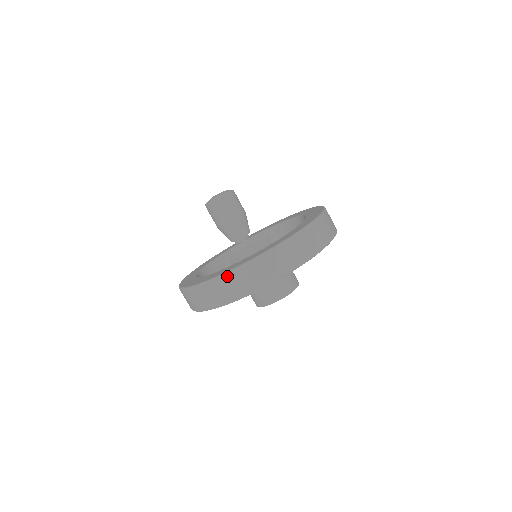
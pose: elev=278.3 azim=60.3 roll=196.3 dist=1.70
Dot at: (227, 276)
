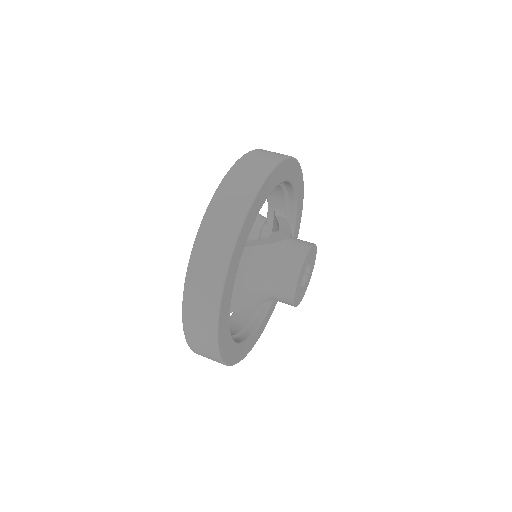
Dot at: (187, 334)
